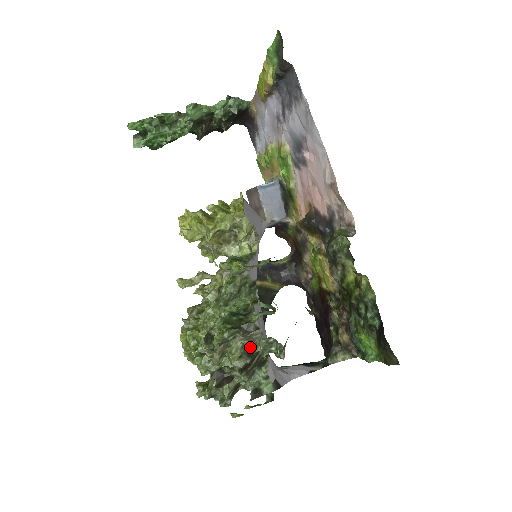
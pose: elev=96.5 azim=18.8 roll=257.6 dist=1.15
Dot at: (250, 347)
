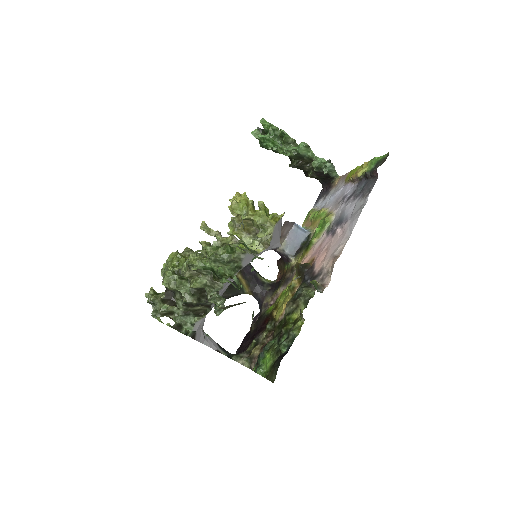
Dot at: (203, 297)
